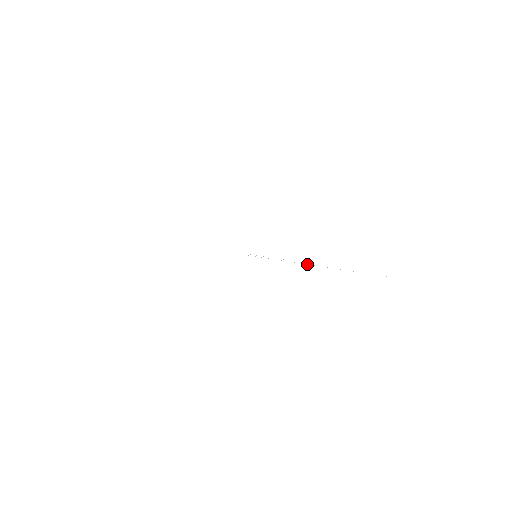
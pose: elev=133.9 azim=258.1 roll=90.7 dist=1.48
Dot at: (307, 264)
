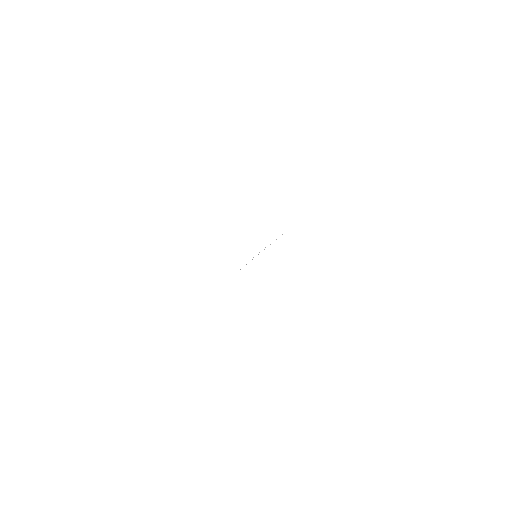
Dot at: occluded
